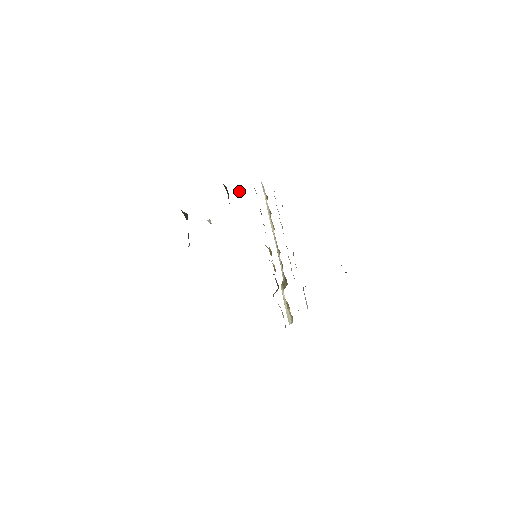
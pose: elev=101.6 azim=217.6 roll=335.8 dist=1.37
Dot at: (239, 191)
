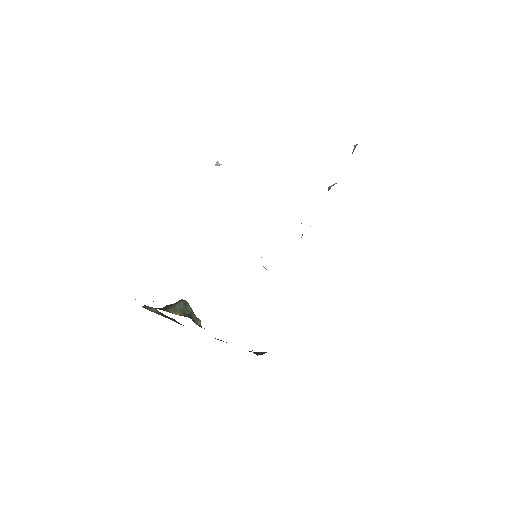
Dot at: occluded
